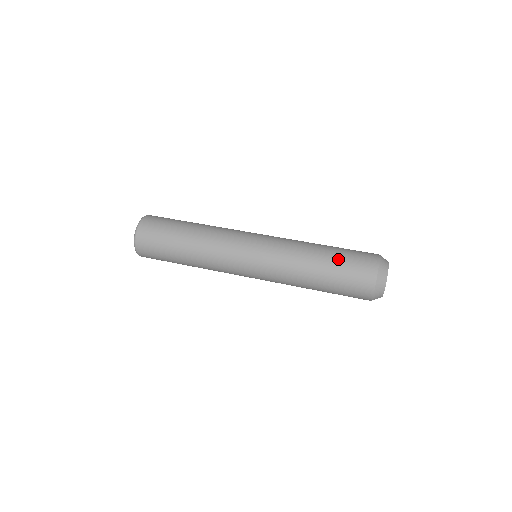
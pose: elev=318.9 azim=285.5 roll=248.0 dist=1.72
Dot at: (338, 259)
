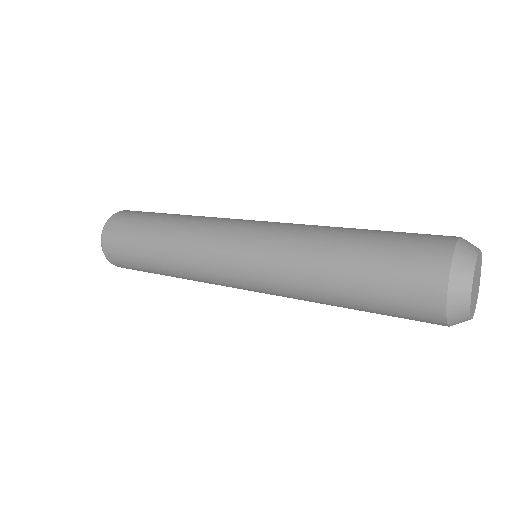
Dot at: occluded
